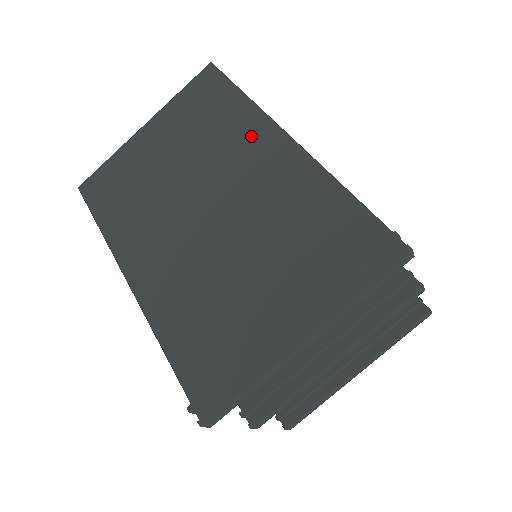
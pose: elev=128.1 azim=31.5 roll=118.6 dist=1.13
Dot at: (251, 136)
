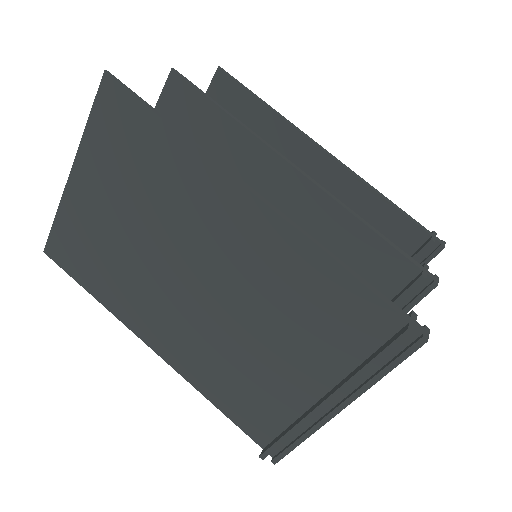
Dot at: (209, 195)
